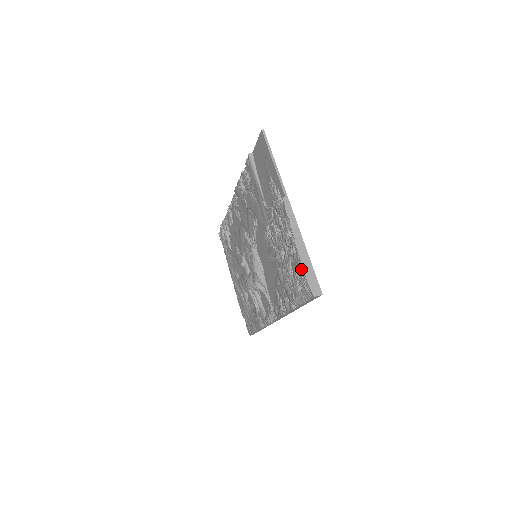
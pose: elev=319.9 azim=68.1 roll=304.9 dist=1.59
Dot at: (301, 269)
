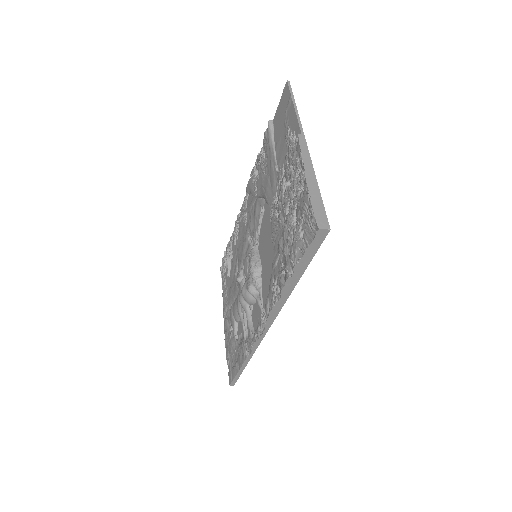
Dot at: (307, 202)
